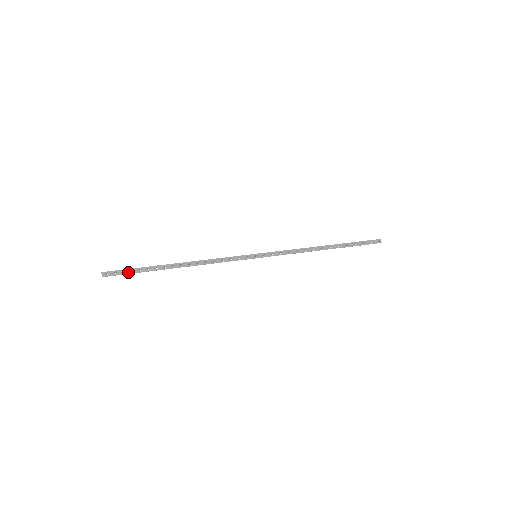
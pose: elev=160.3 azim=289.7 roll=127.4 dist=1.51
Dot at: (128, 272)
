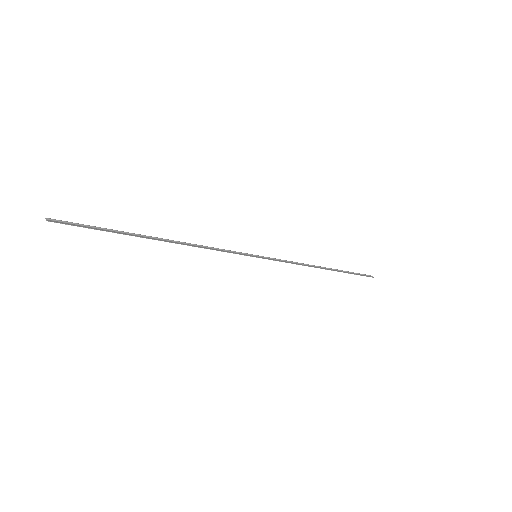
Dot at: (89, 227)
